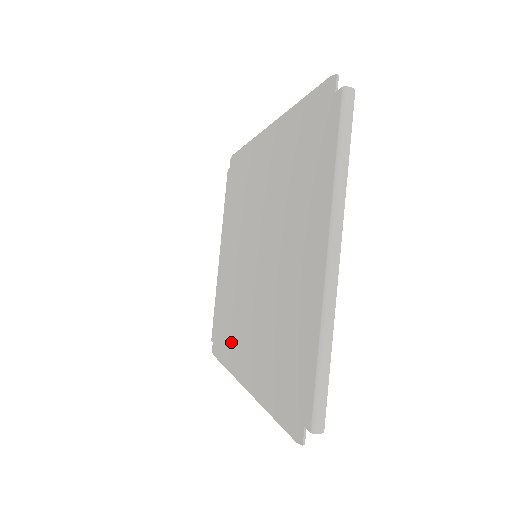
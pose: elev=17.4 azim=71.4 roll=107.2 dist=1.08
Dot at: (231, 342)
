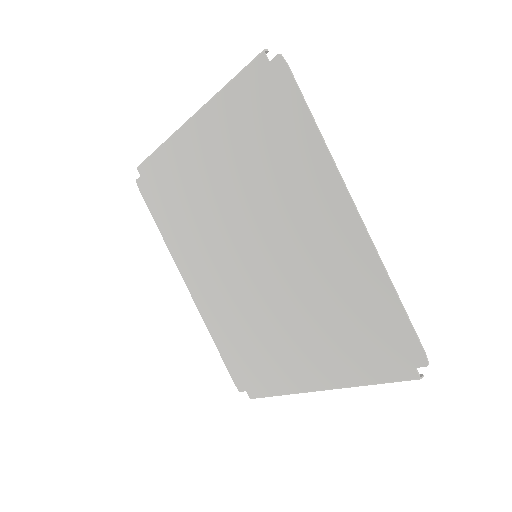
Dot at: (181, 238)
